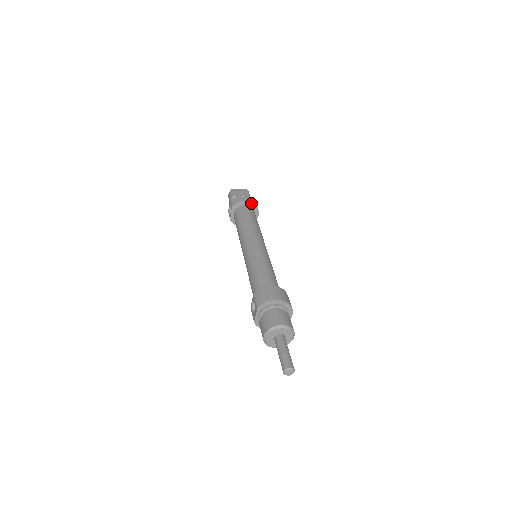
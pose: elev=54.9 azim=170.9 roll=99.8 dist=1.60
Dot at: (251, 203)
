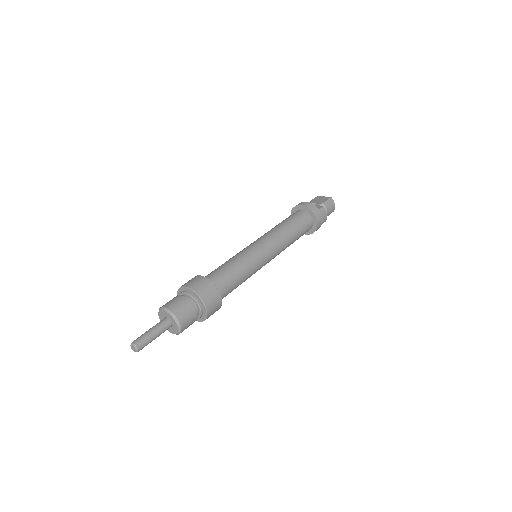
Dot at: (306, 208)
